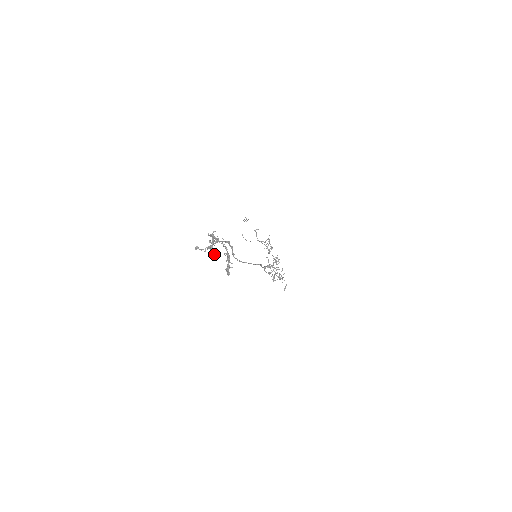
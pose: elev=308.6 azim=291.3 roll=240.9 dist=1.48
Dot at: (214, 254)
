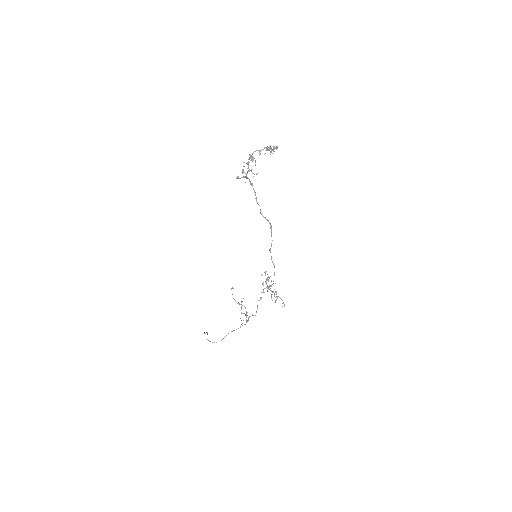
Dot at: occluded
